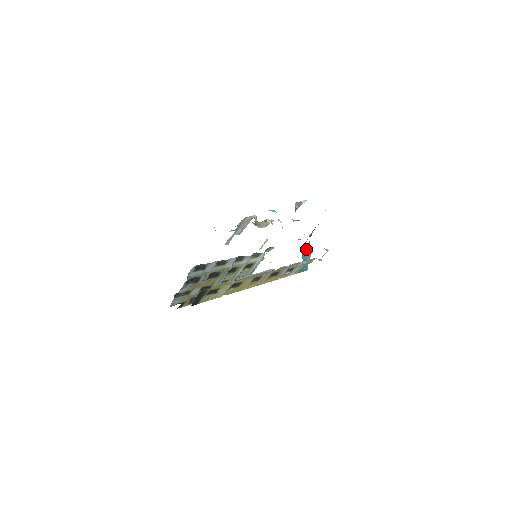
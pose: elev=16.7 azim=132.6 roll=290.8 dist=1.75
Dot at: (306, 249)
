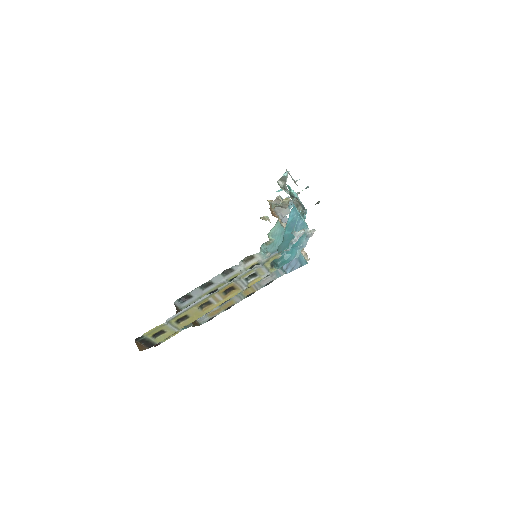
Dot at: (304, 227)
